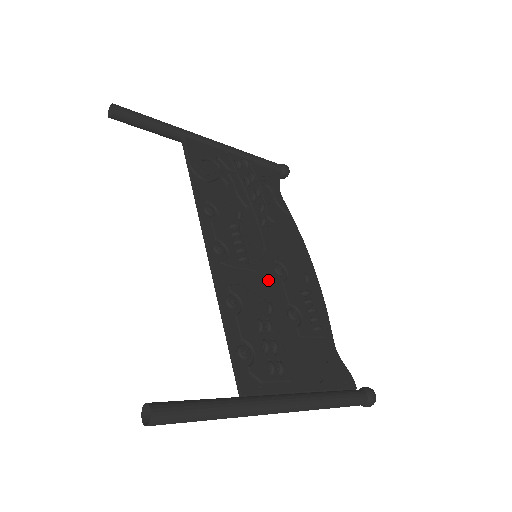
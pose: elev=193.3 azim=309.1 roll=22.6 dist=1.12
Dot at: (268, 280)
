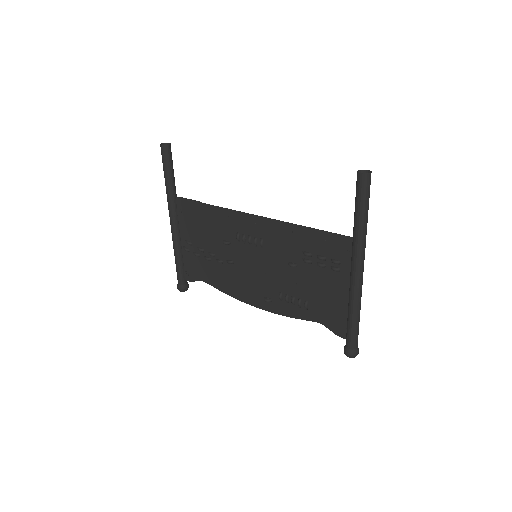
Dot at: (274, 264)
